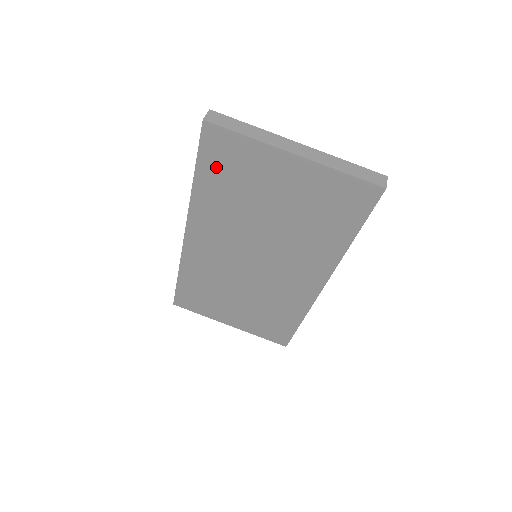
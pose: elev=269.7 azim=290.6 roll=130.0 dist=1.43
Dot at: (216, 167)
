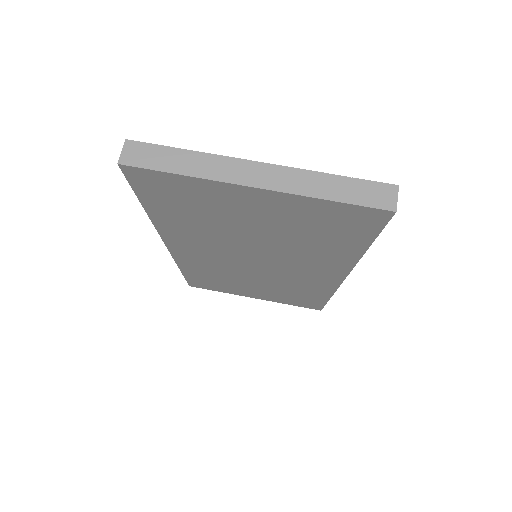
Dot at: (164, 201)
